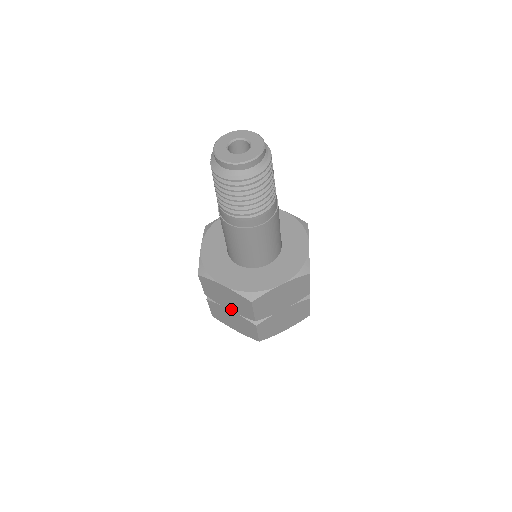
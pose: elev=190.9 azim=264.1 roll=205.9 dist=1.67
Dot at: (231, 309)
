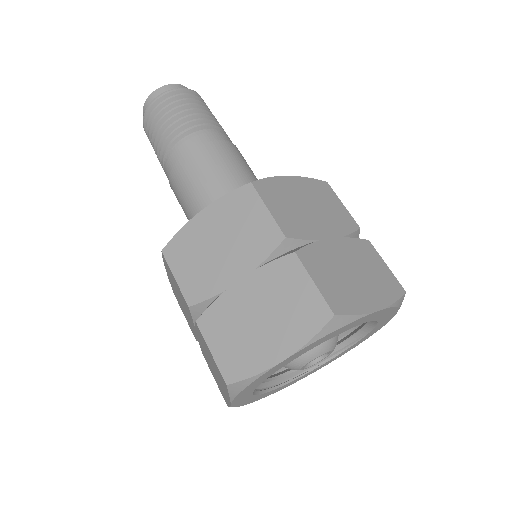
Dot at: (193, 326)
